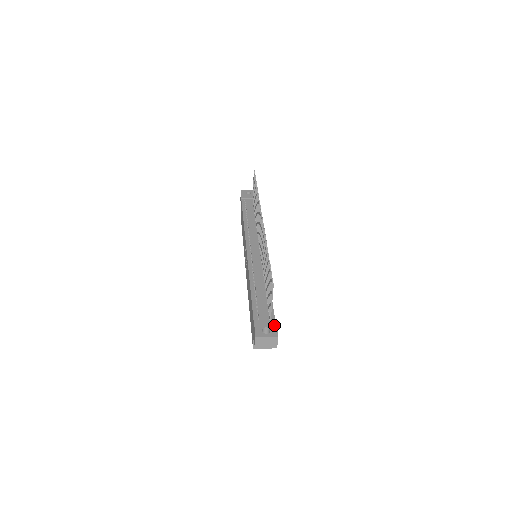
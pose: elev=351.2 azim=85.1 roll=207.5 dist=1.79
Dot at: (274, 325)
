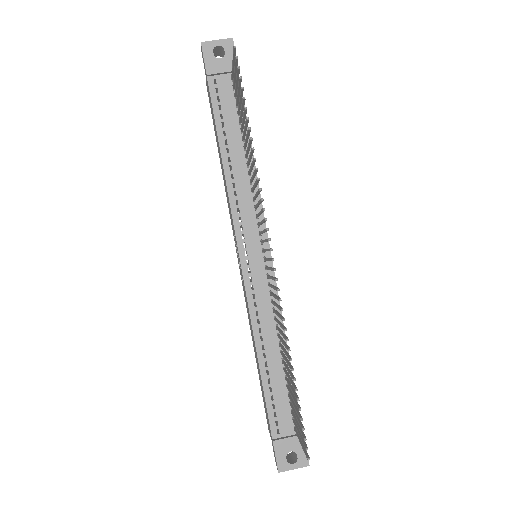
Dot at: occluded
